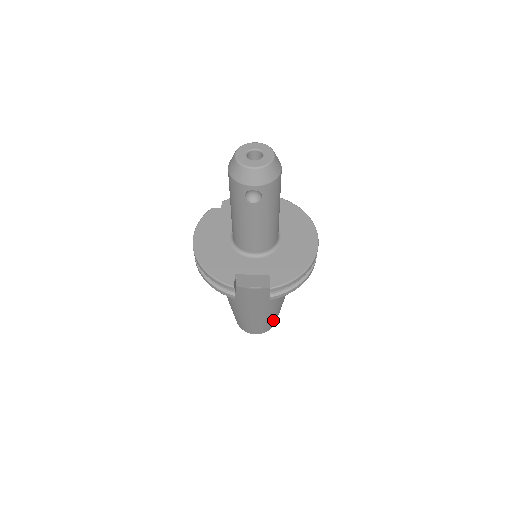
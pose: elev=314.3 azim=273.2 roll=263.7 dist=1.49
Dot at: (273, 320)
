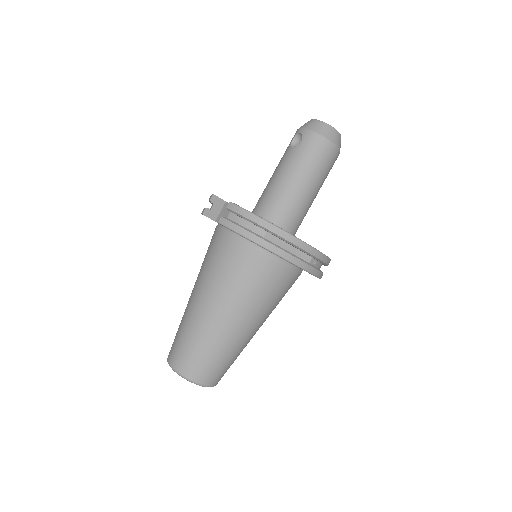
Dot at: (197, 350)
